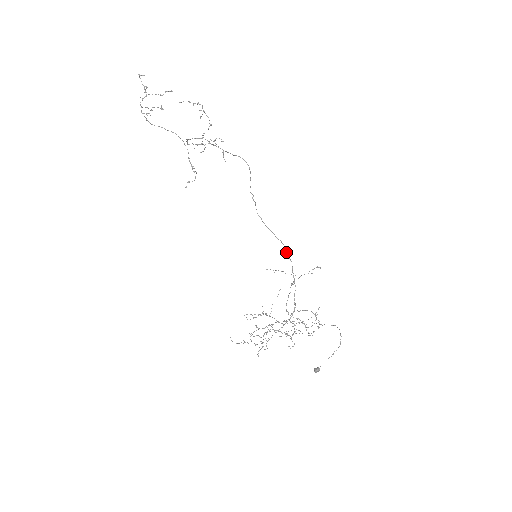
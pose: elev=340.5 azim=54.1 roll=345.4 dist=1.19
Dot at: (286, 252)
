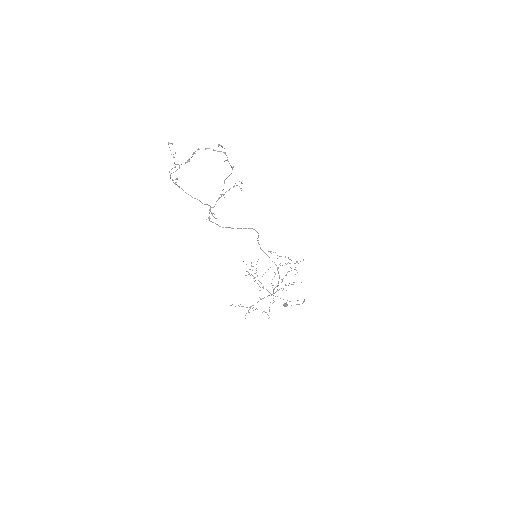
Dot at: (277, 269)
